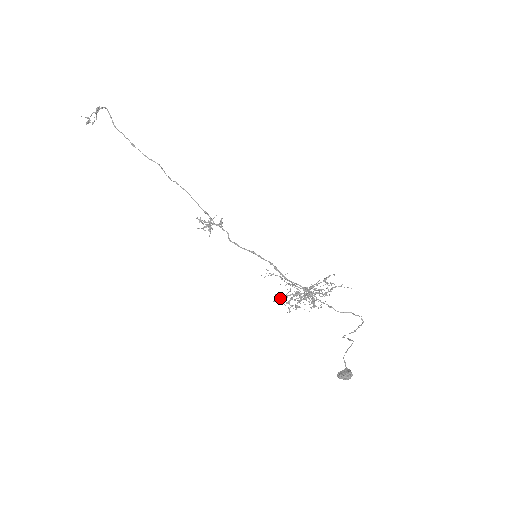
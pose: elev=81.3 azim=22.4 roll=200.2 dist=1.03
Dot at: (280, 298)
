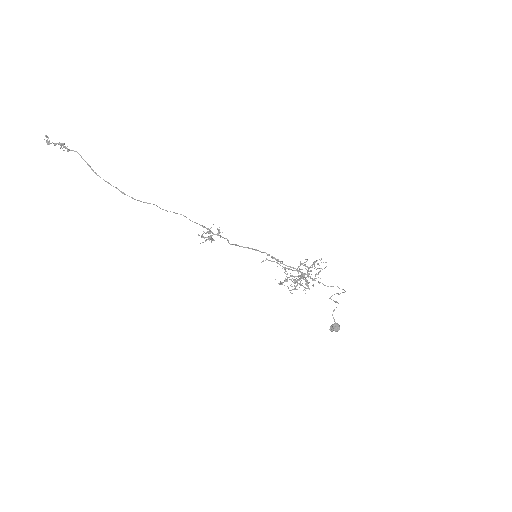
Dot at: (280, 283)
